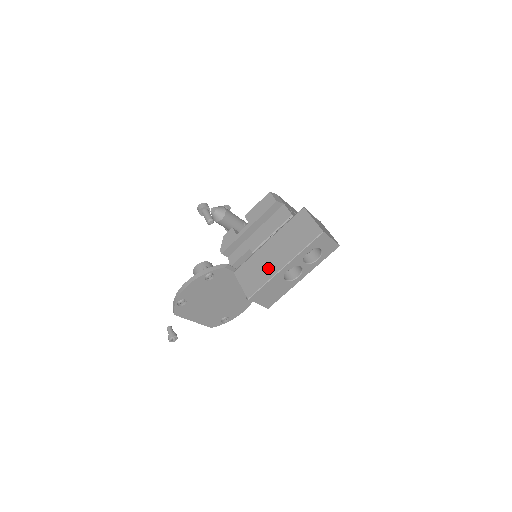
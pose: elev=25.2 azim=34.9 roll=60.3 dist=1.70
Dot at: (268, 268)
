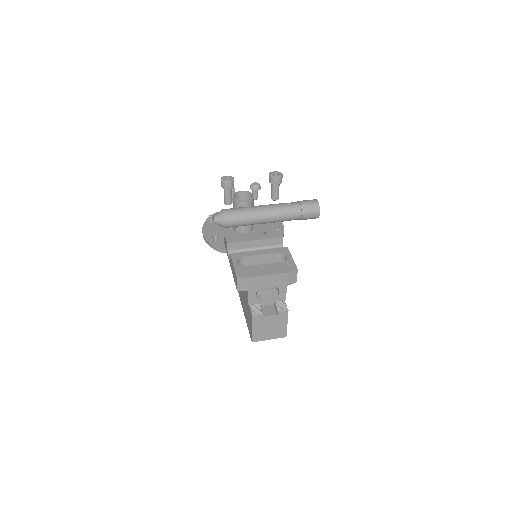
Dot at: (240, 292)
